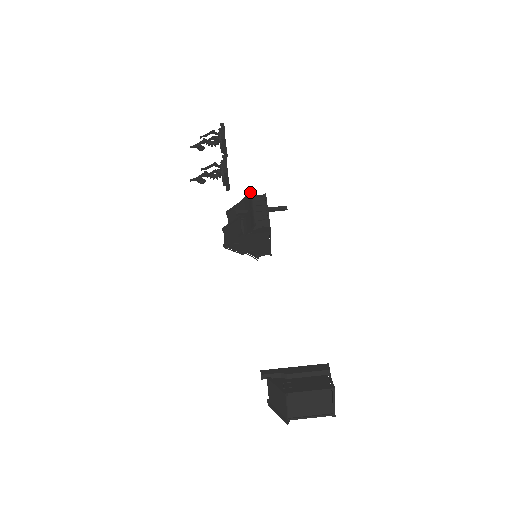
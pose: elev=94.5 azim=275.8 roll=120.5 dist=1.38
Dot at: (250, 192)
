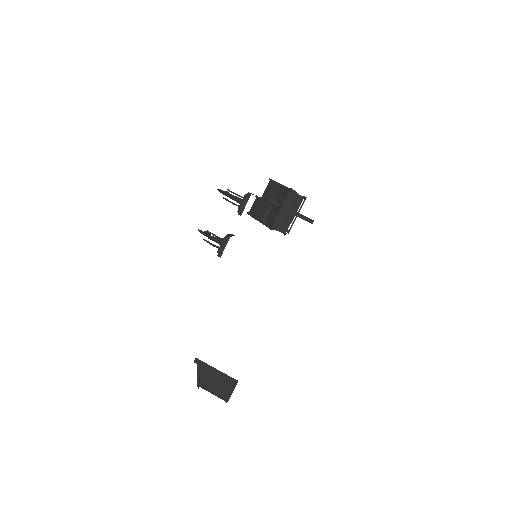
Dot at: (290, 190)
